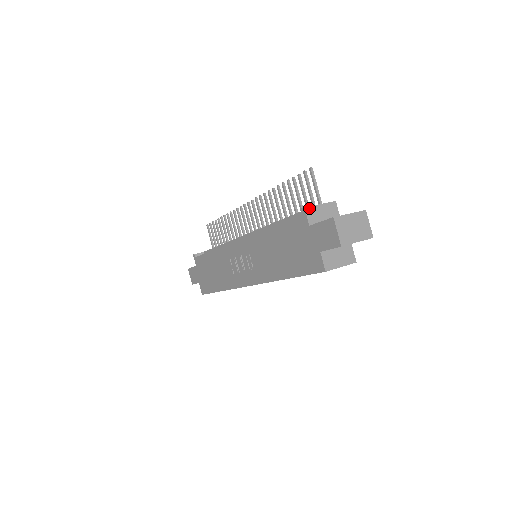
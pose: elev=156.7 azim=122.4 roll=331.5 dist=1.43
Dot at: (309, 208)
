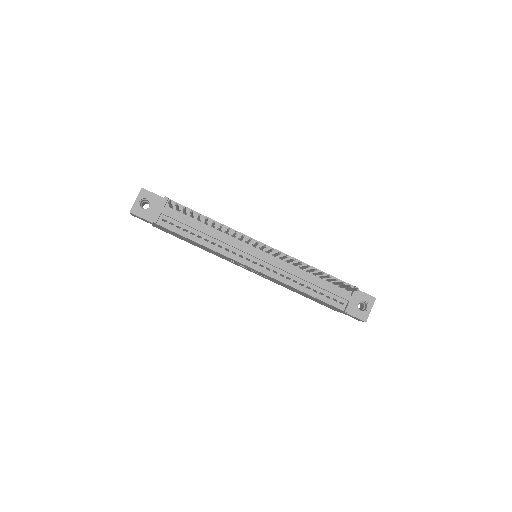
Dot at: occluded
